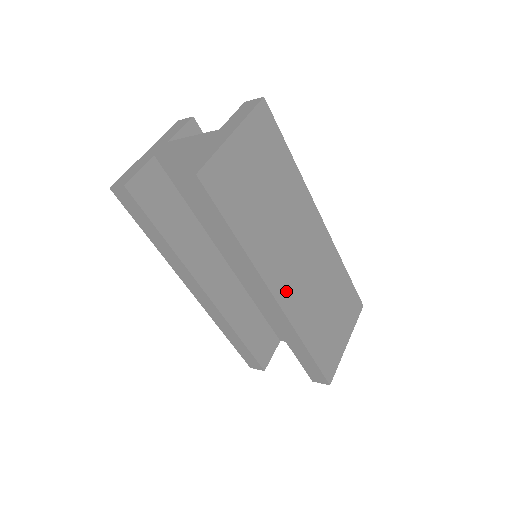
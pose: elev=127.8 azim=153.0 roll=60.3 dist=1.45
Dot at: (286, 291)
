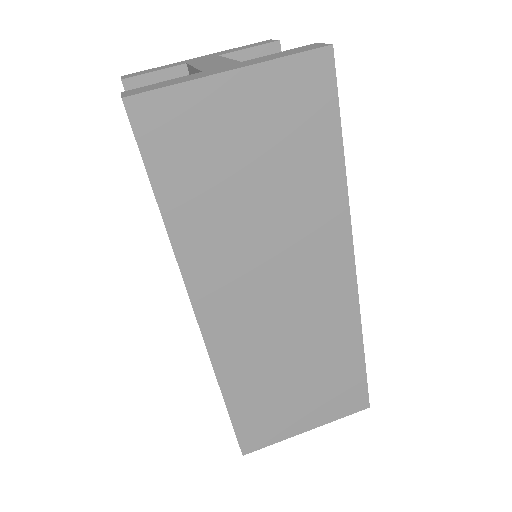
Dot at: (224, 319)
